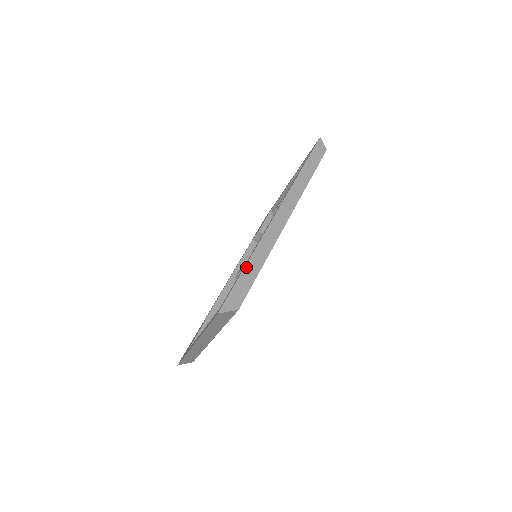
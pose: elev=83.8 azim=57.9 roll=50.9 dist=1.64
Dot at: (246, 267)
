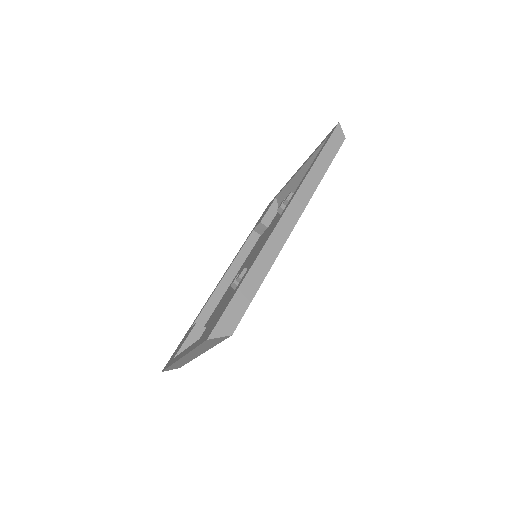
Dot at: (244, 282)
